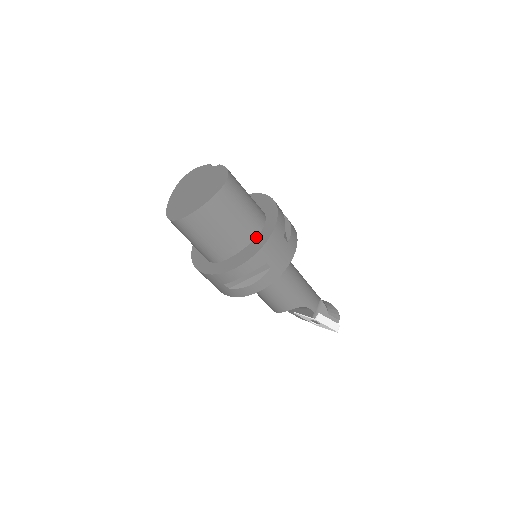
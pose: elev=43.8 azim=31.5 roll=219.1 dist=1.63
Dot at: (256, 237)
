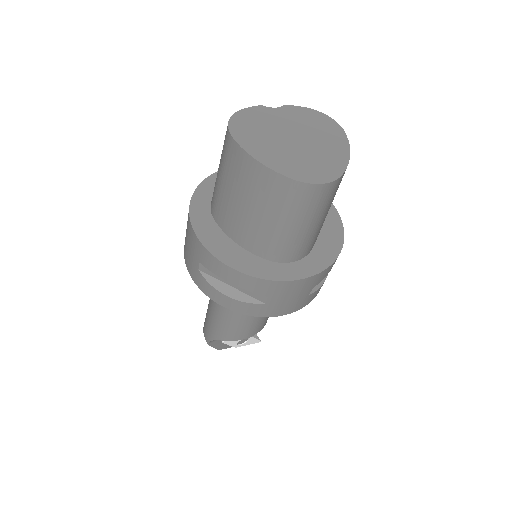
Dot at: occluded
